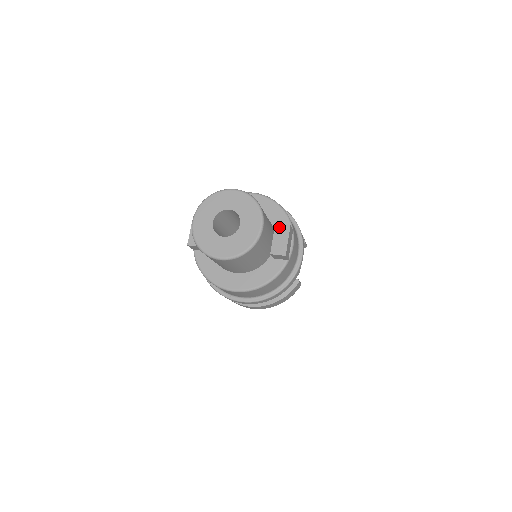
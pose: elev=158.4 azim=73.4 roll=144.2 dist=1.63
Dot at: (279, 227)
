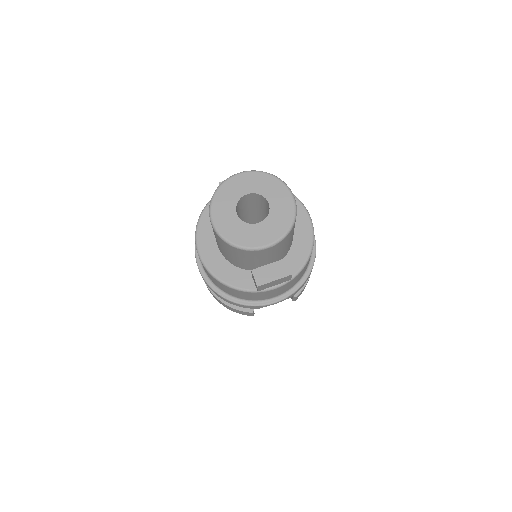
Dot at: (284, 264)
